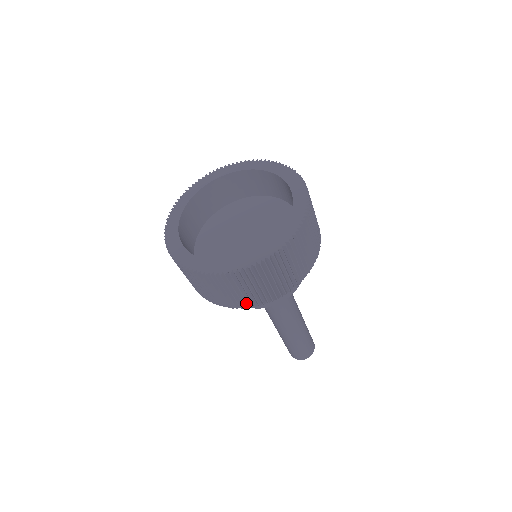
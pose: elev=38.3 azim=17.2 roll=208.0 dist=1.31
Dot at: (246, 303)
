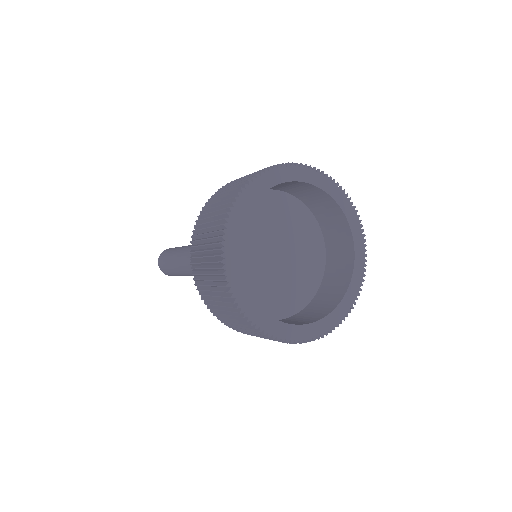
Dot at: occluded
